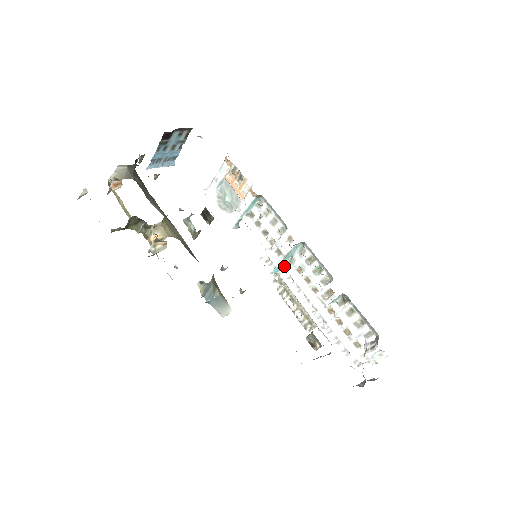
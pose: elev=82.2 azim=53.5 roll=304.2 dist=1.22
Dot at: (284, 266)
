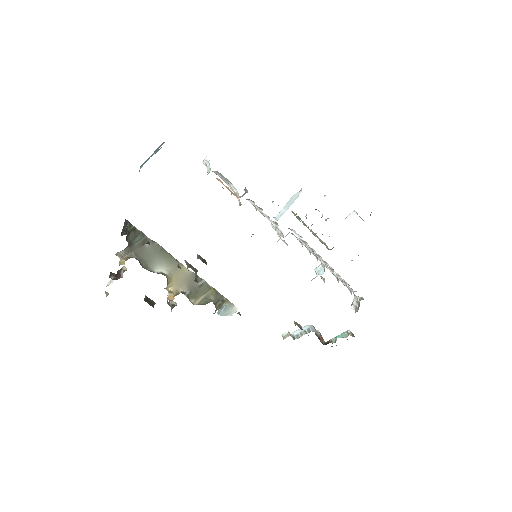
Dot at: occluded
